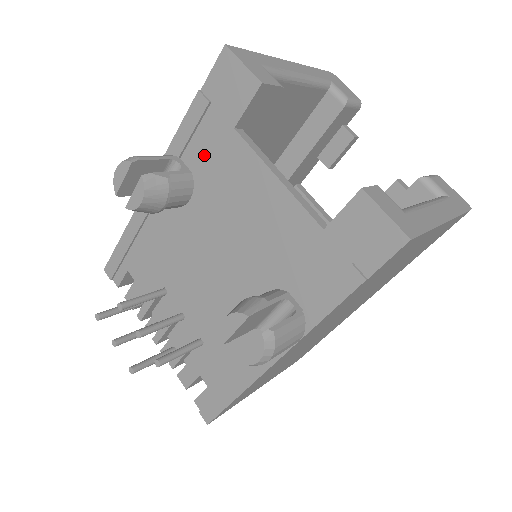
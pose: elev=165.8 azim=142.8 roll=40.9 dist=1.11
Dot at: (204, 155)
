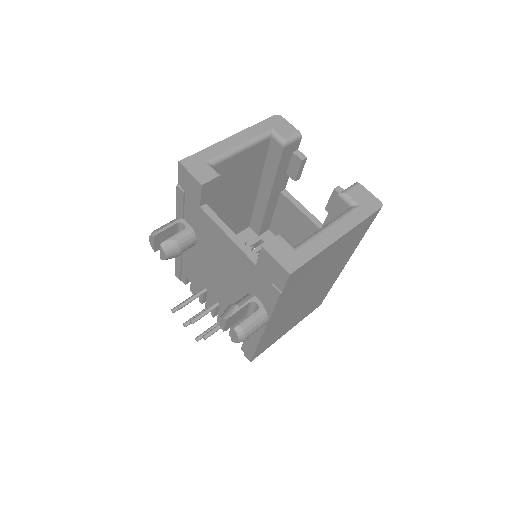
Dot at: (193, 219)
